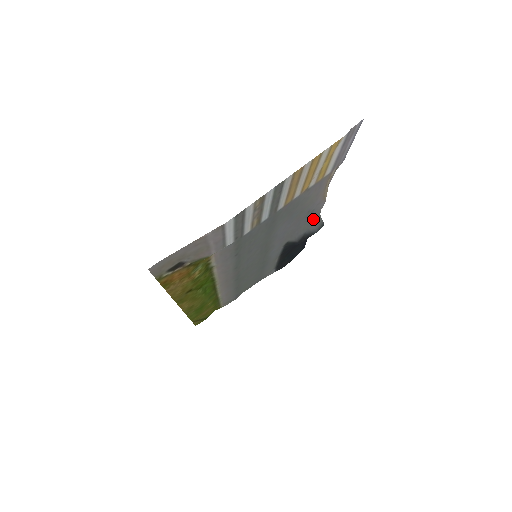
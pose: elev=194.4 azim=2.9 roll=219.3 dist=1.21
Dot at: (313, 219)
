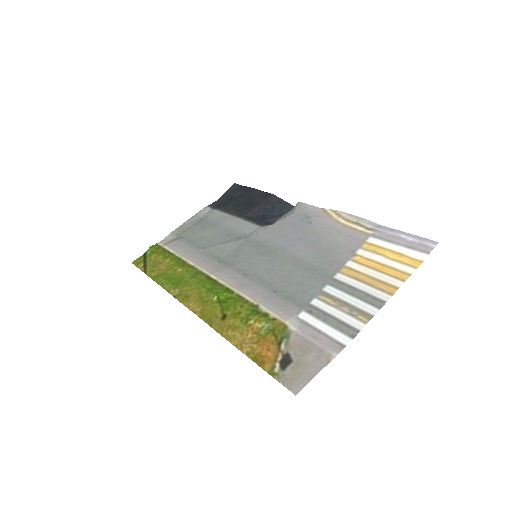
Dot at: (294, 209)
